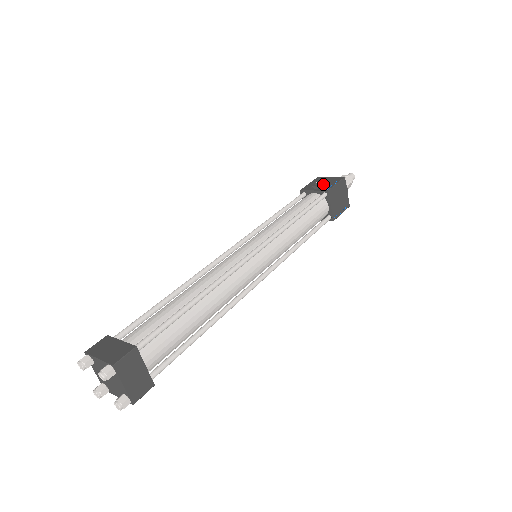
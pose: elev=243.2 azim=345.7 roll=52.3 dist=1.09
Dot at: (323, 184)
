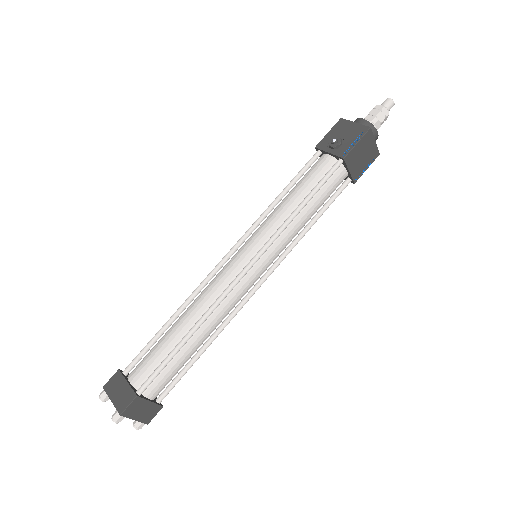
Dot at: (342, 140)
